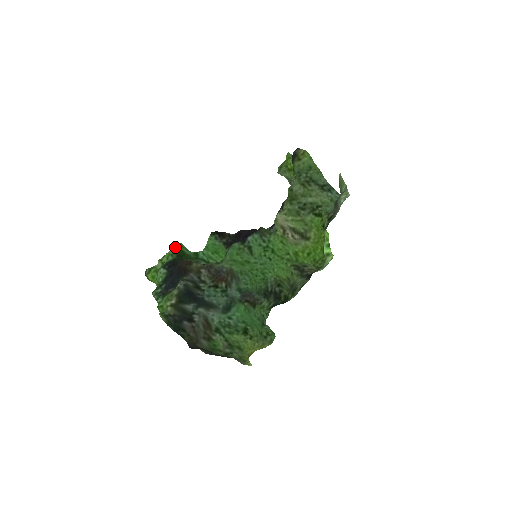
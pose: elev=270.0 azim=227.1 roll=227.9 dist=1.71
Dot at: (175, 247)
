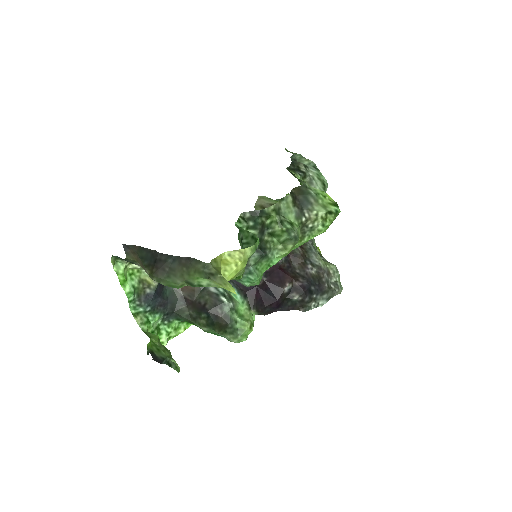
Dot at: (188, 324)
